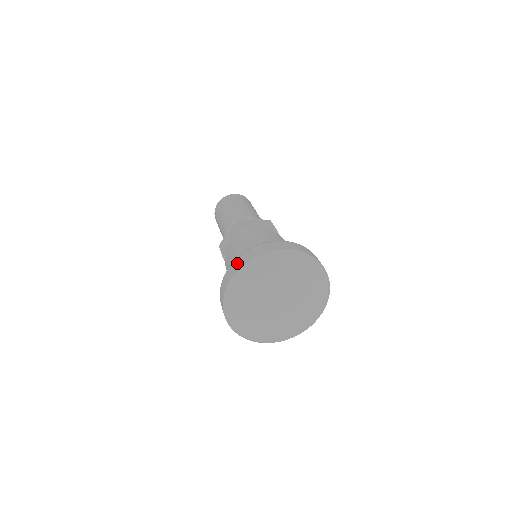
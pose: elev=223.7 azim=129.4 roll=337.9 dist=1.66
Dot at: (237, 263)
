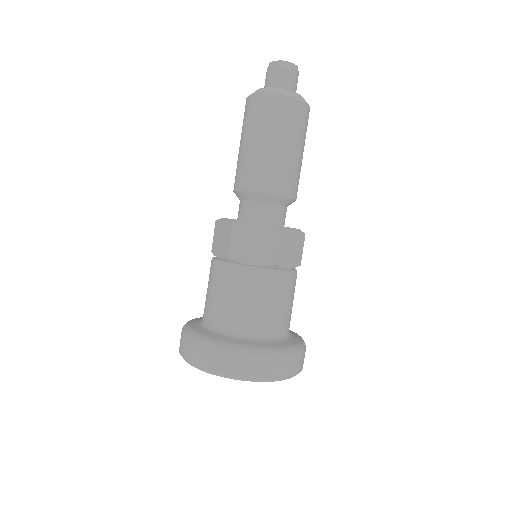
Dot at: (186, 347)
